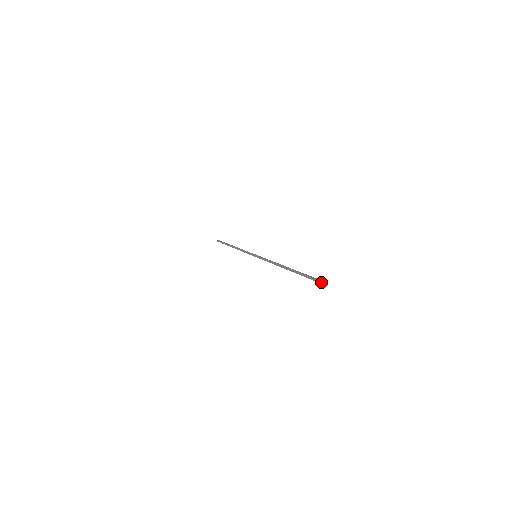
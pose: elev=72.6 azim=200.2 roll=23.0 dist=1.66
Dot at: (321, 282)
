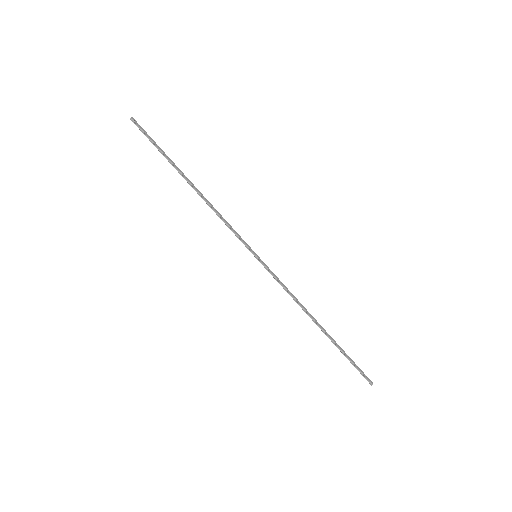
Dot at: (372, 384)
